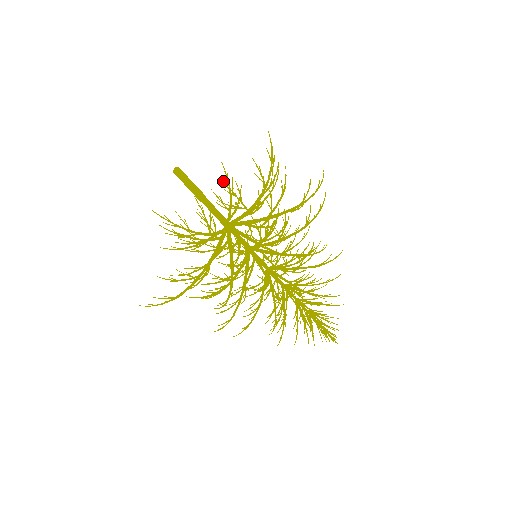
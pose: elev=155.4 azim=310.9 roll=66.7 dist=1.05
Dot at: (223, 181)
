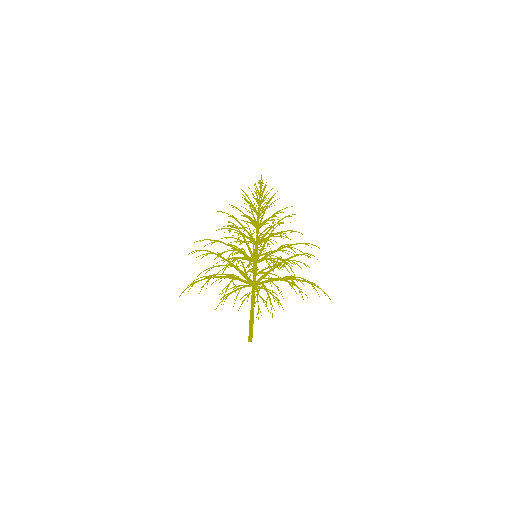
Dot at: occluded
